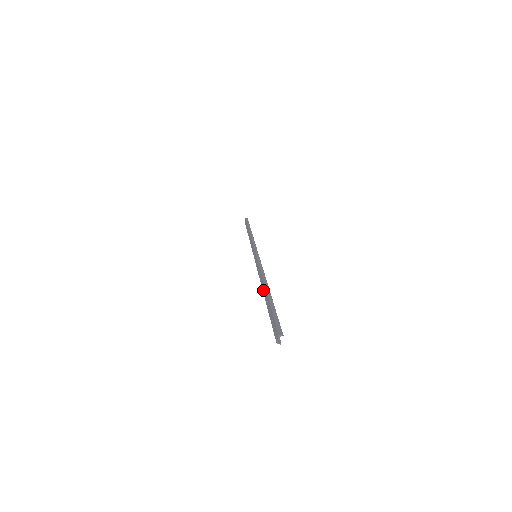
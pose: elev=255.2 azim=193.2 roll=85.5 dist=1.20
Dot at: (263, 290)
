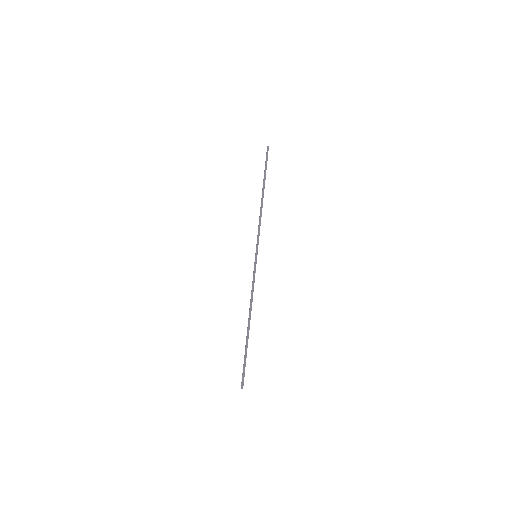
Dot at: (248, 322)
